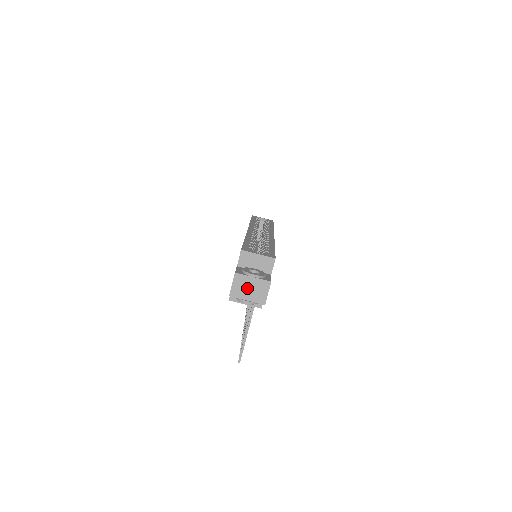
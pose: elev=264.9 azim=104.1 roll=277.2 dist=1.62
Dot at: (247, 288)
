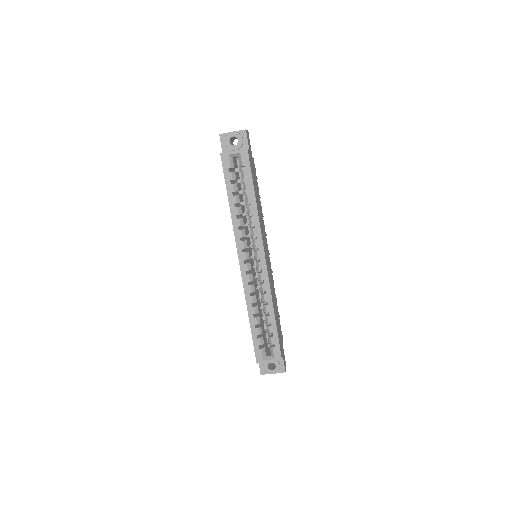
Dot at: occluded
